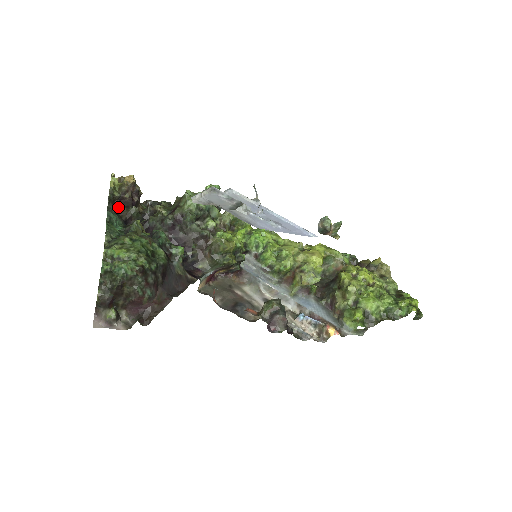
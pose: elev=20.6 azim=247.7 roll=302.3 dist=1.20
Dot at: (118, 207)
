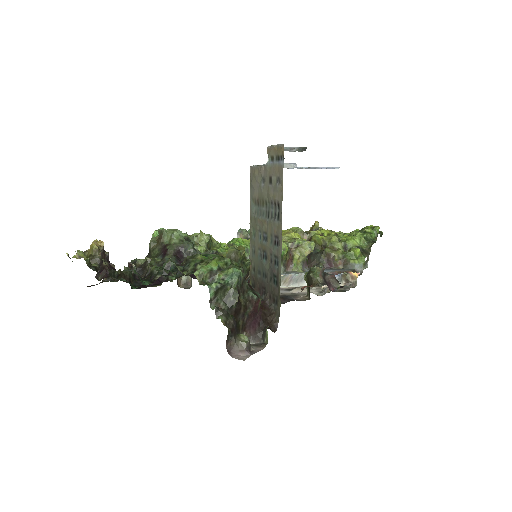
Dot at: (115, 272)
